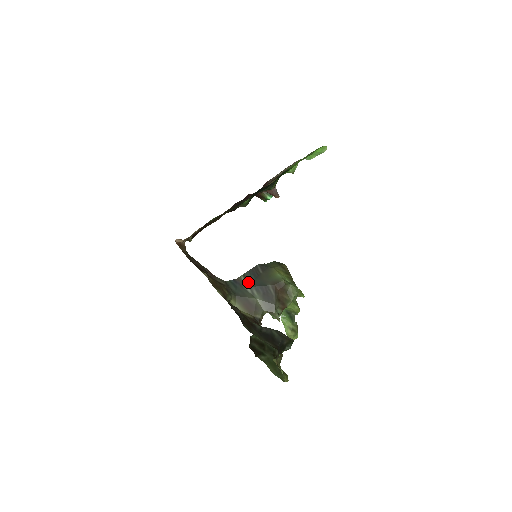
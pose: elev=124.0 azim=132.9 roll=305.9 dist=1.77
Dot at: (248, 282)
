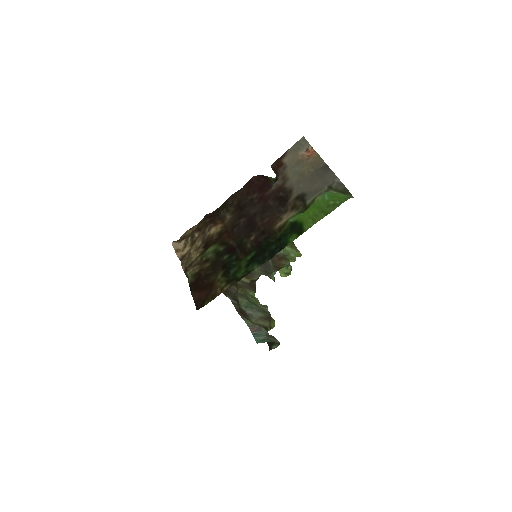
Dot at: occluded
